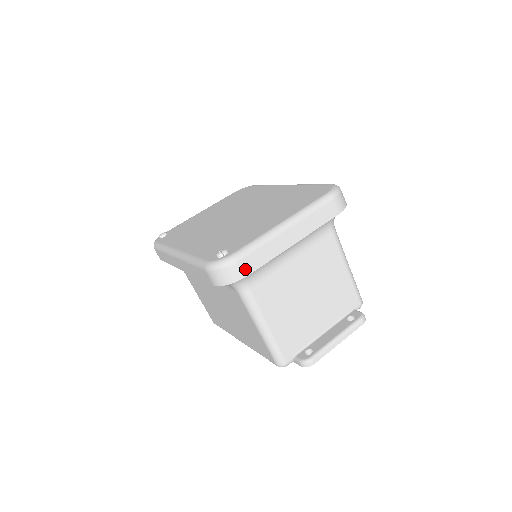
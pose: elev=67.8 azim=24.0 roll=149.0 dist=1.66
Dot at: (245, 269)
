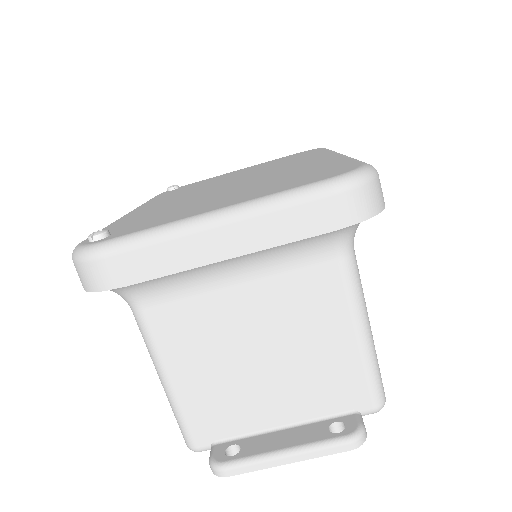
Dot at: (111, 276)
